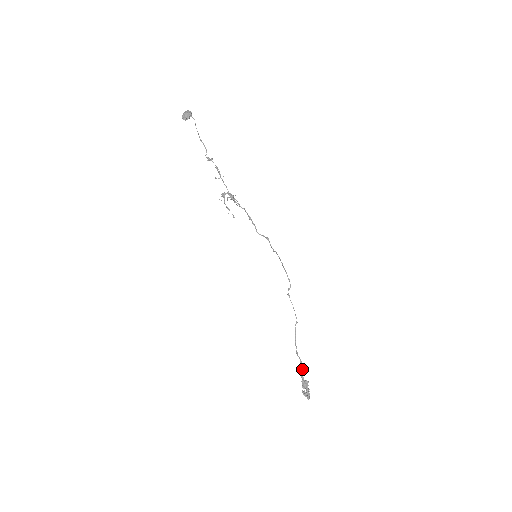
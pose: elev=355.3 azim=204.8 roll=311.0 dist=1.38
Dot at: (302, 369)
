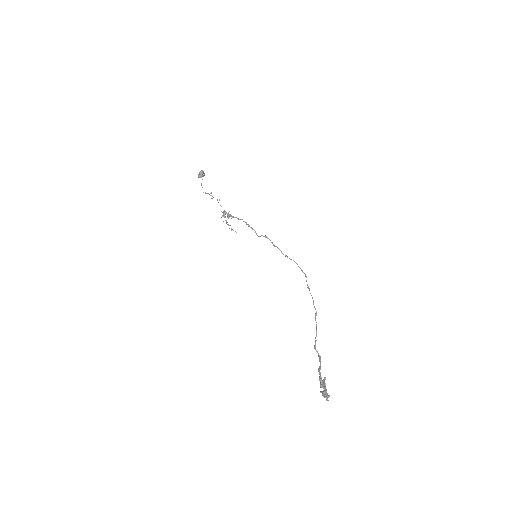
Dot at: (320, 365)
